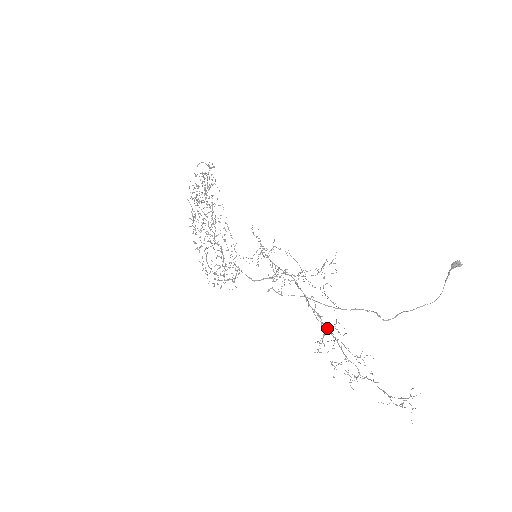
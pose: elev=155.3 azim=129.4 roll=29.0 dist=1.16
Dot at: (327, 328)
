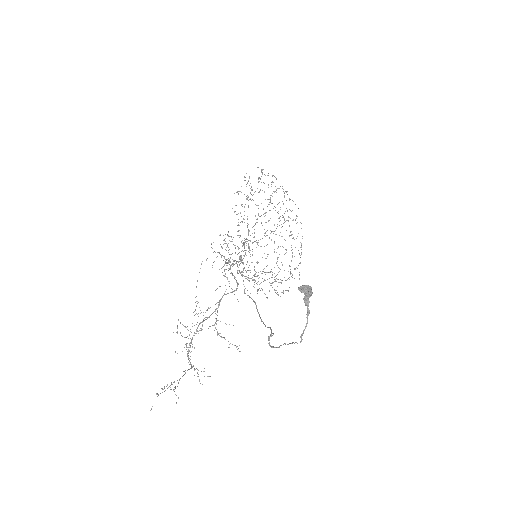
Dot at: (210, 315)
